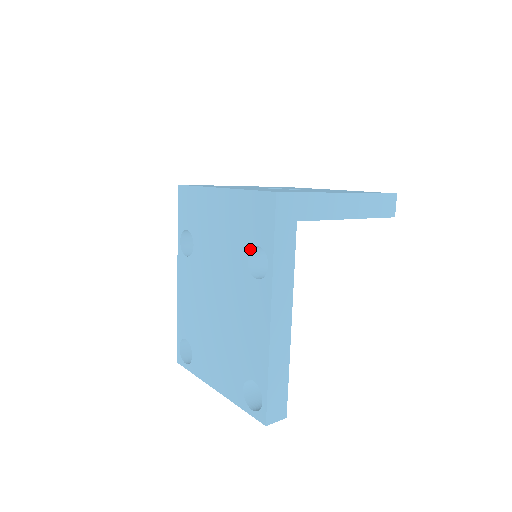
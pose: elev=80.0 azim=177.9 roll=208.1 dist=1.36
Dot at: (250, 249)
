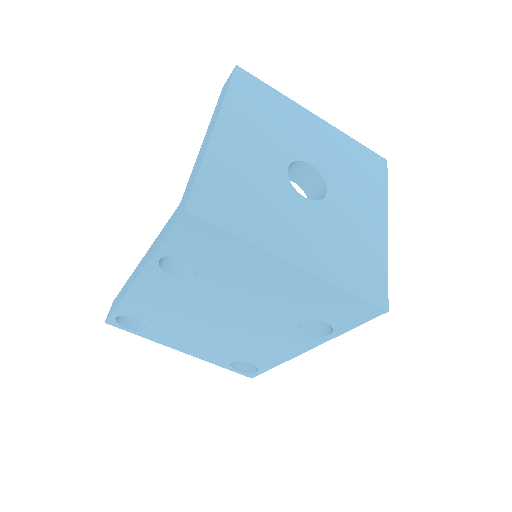
Dot at: occluded
